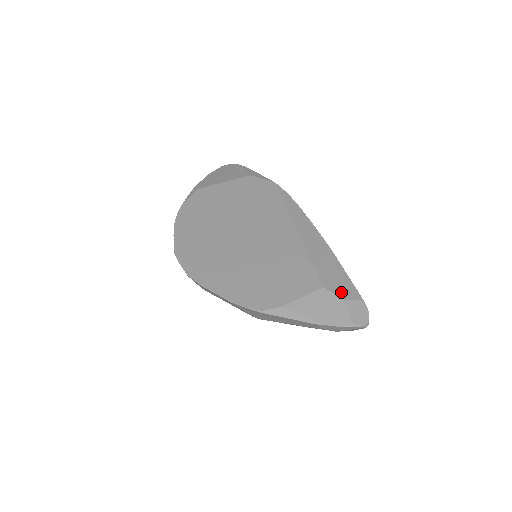
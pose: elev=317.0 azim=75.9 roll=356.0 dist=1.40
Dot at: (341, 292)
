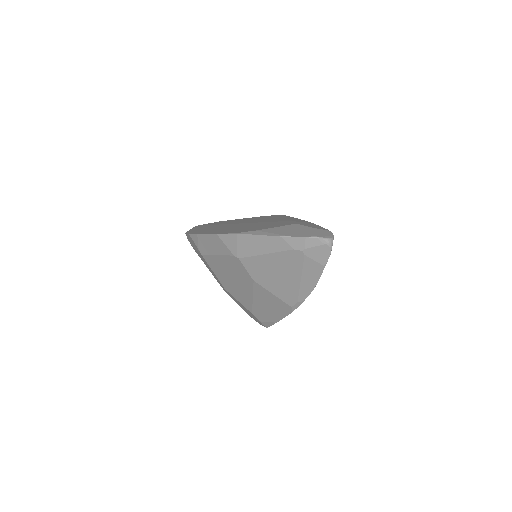
Dot at: (311, 226)
